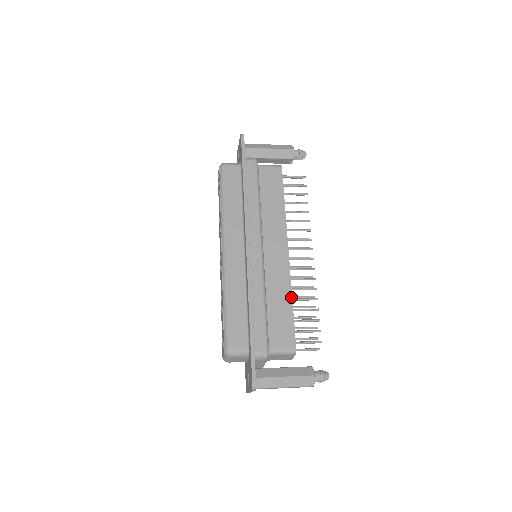
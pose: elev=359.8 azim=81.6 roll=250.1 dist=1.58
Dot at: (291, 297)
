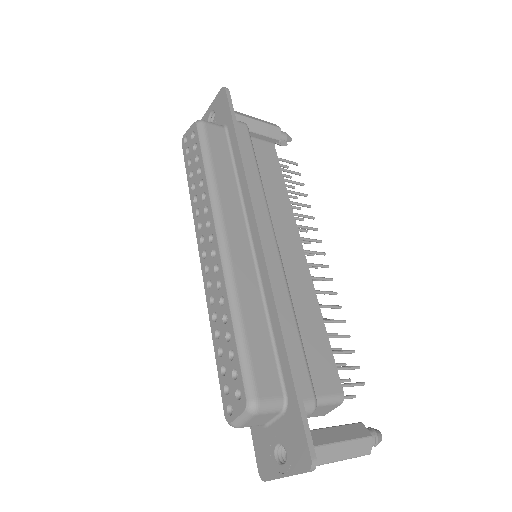
Dot at: (321, 315)
